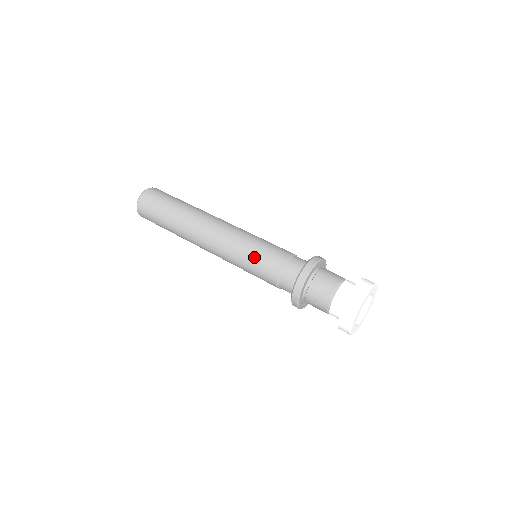
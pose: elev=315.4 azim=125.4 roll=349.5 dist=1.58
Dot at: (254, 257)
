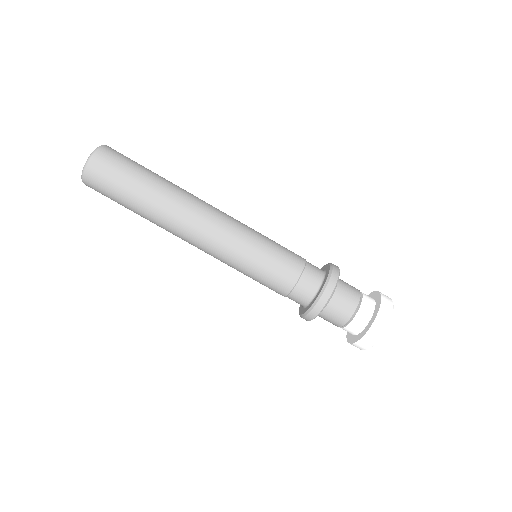
Dot at: (263, 264)
